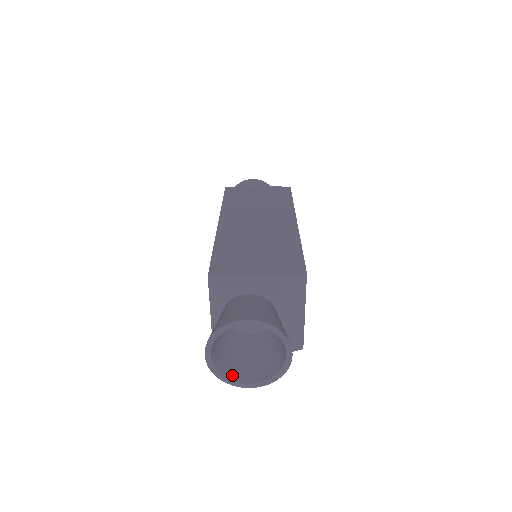
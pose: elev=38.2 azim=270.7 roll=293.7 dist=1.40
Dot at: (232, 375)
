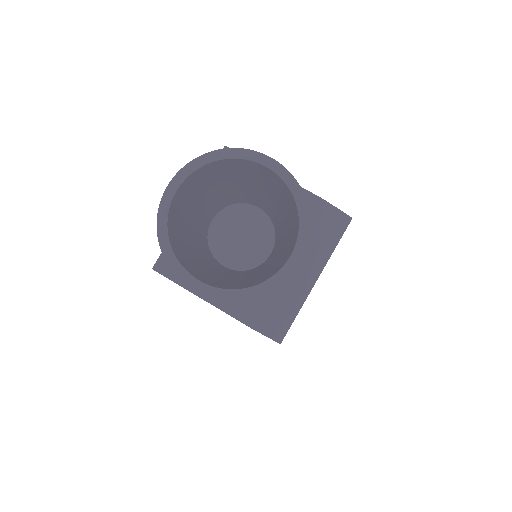
Dot at: (180, 256)
